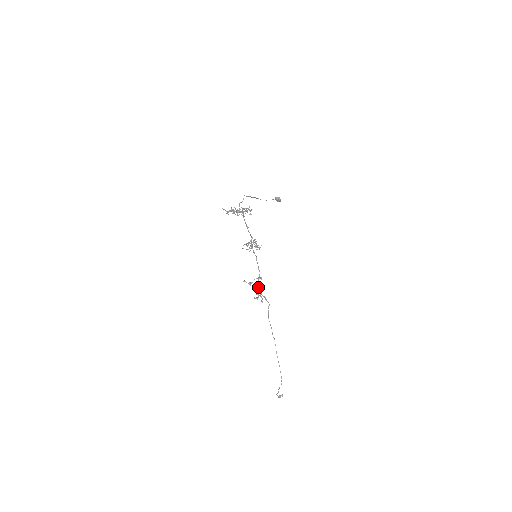
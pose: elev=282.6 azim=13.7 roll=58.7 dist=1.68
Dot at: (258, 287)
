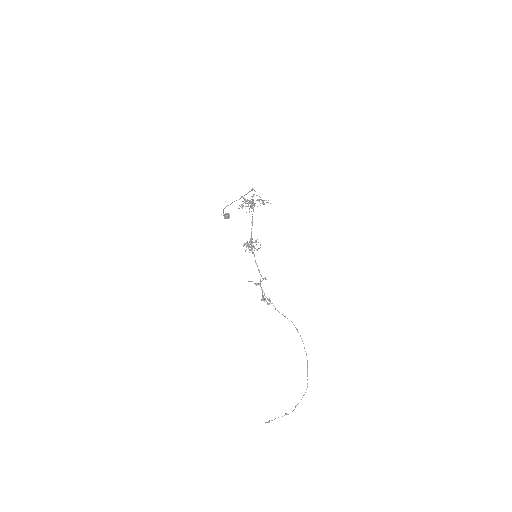
Dot at: (262, 289)
